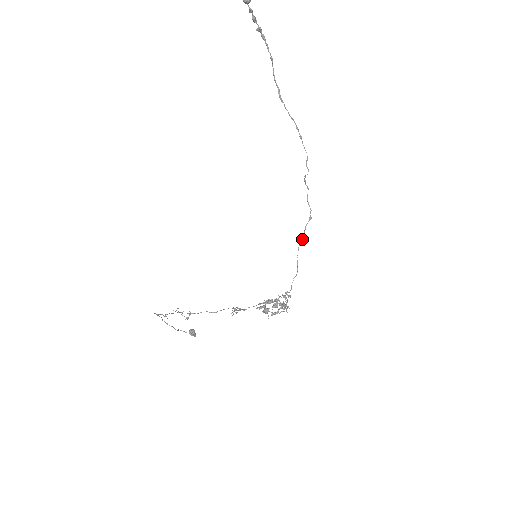
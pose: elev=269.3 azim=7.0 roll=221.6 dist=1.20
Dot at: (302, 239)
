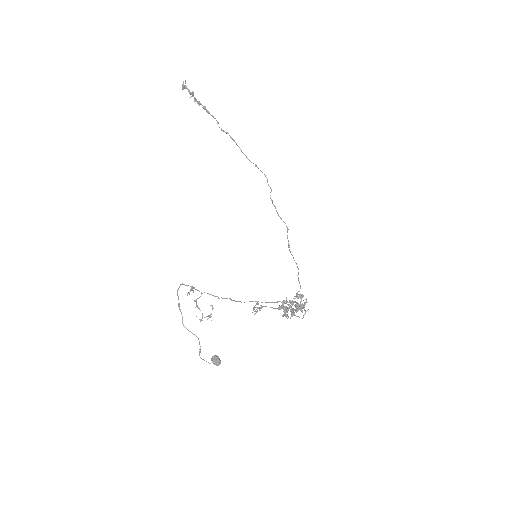
Dot at: (289, 245)
